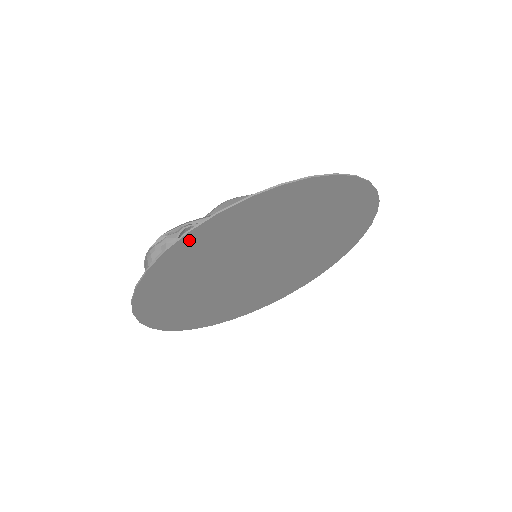
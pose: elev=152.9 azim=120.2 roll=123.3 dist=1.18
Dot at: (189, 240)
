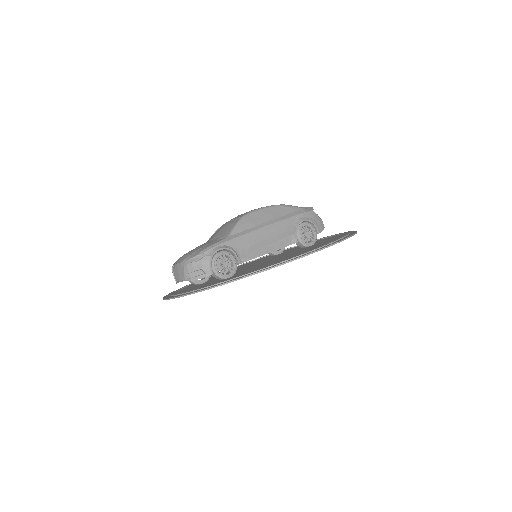
Dot at: occluded
